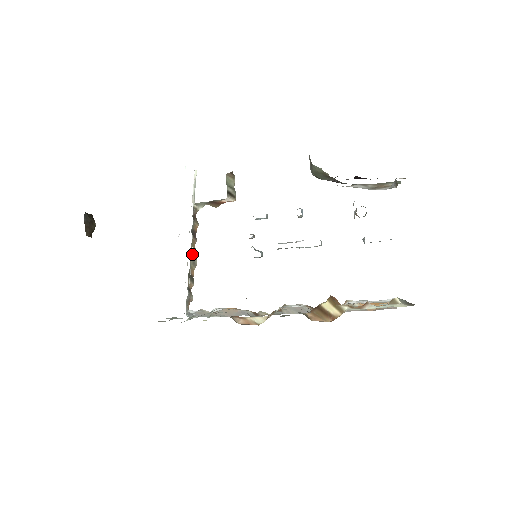
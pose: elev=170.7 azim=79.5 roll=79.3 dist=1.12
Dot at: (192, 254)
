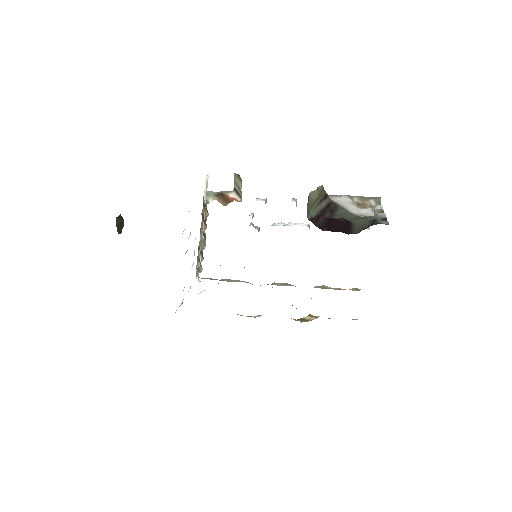
Dot at: occluded
